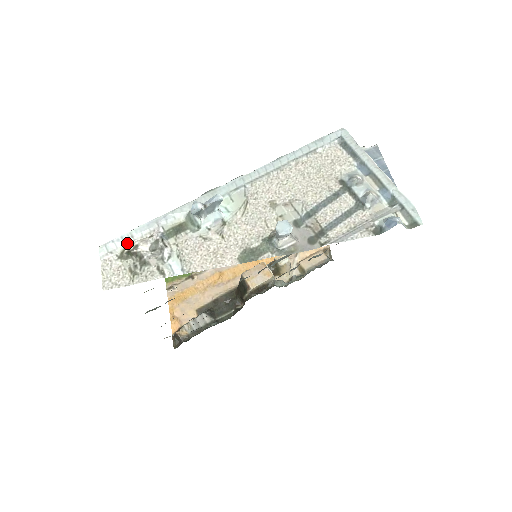
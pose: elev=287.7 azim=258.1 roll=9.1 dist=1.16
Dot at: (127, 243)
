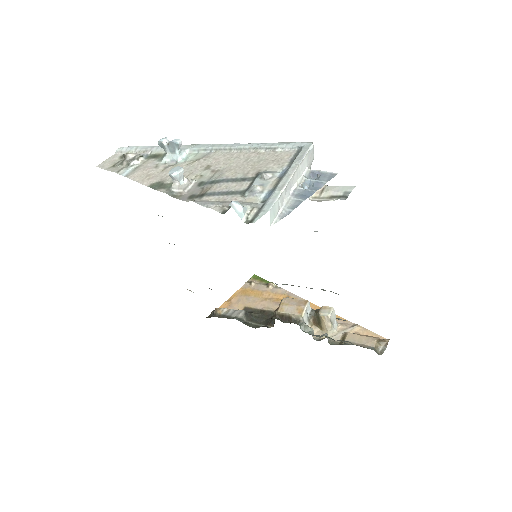
Dot at: (131, 151)
